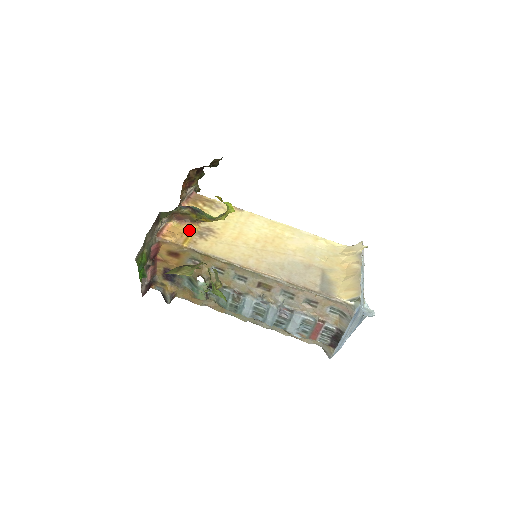
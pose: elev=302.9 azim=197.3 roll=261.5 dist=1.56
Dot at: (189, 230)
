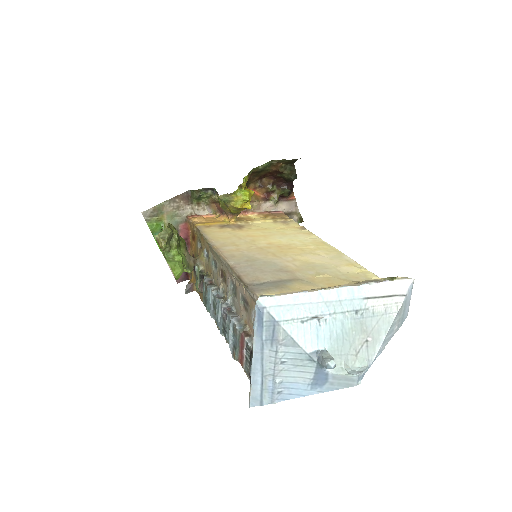
Dot at: (220, 221)
